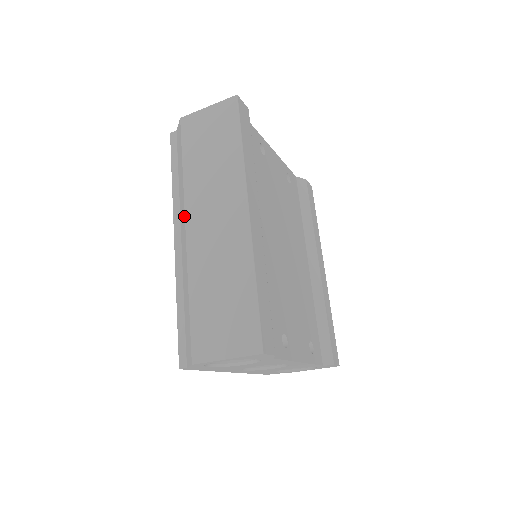
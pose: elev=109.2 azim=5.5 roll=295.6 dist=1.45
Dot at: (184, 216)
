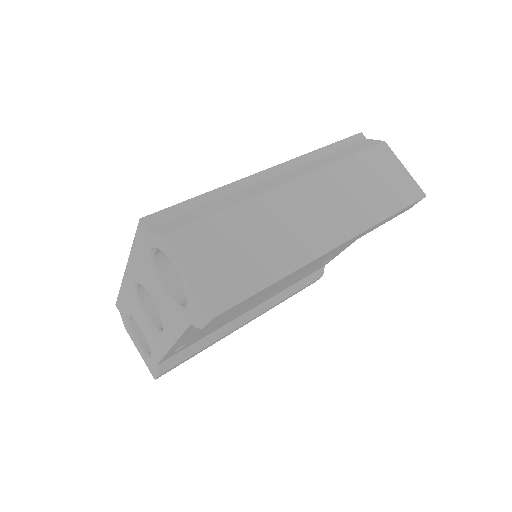
Dot at: (304, 174)
